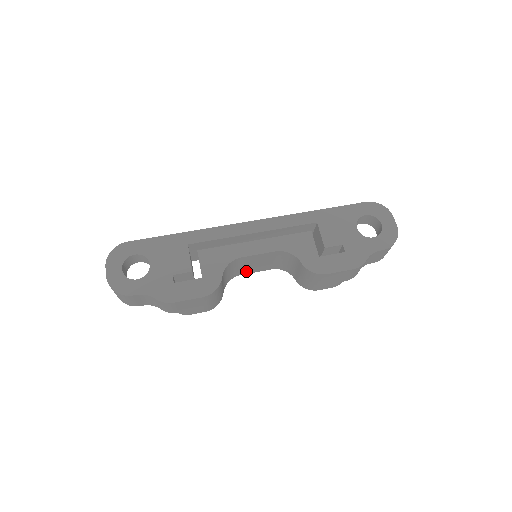
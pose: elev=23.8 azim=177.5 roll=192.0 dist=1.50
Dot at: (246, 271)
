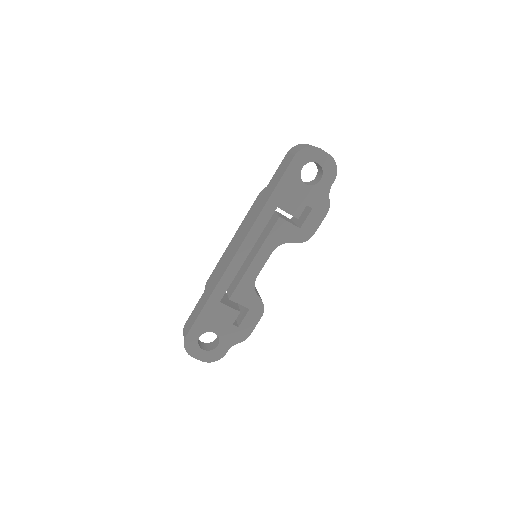
Dot at: occluded
